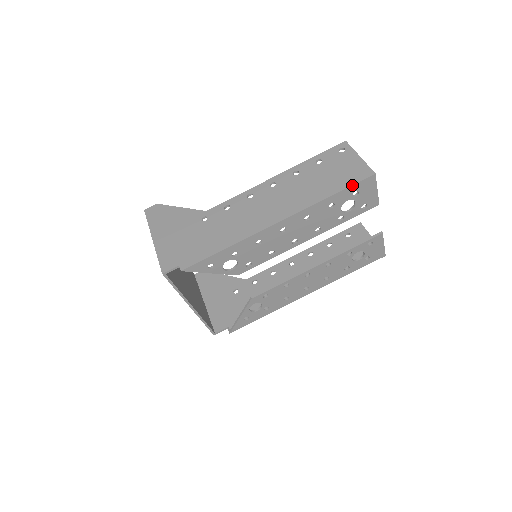
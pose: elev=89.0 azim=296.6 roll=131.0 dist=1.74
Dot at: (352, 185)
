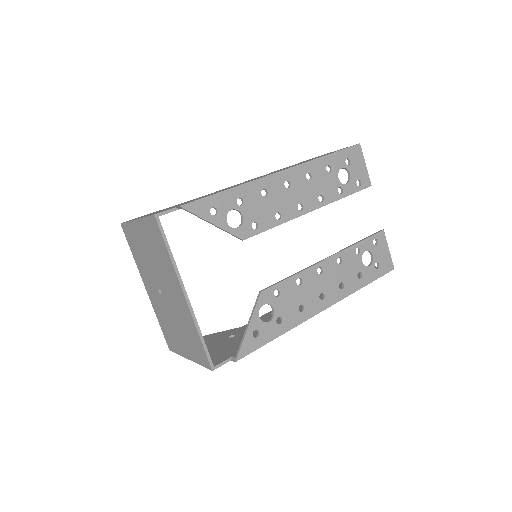
Dot at: (343, 149)
